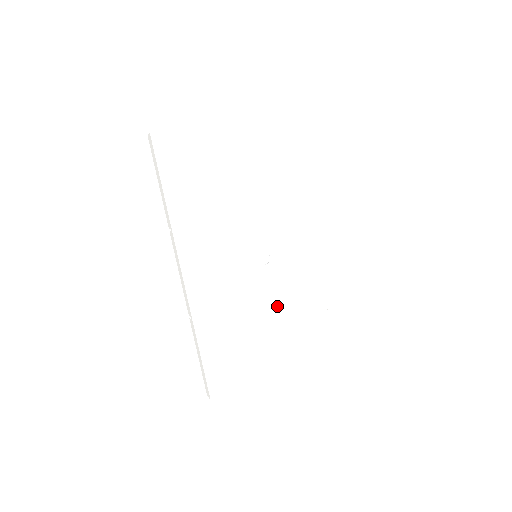
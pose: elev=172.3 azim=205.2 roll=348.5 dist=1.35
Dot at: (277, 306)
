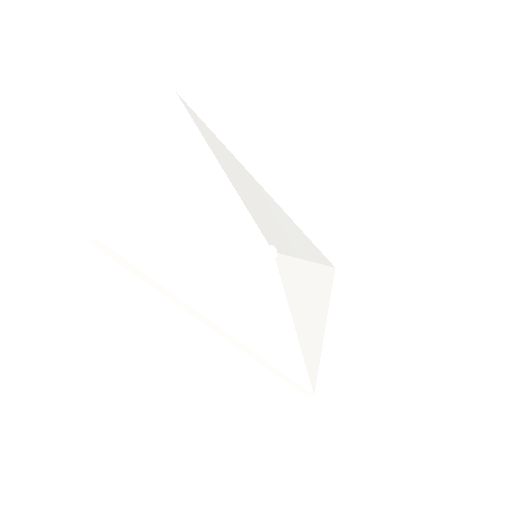
Dot at: (299, 278)
